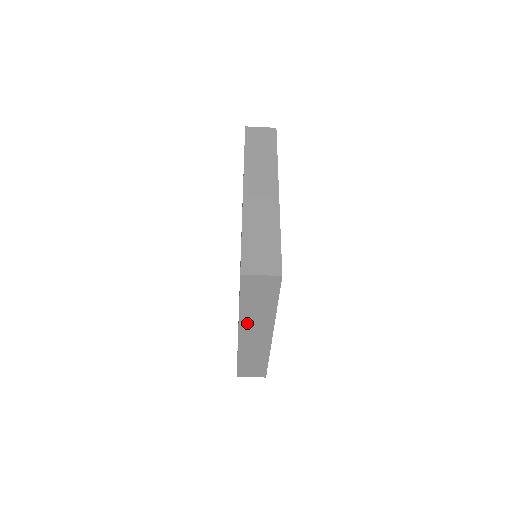
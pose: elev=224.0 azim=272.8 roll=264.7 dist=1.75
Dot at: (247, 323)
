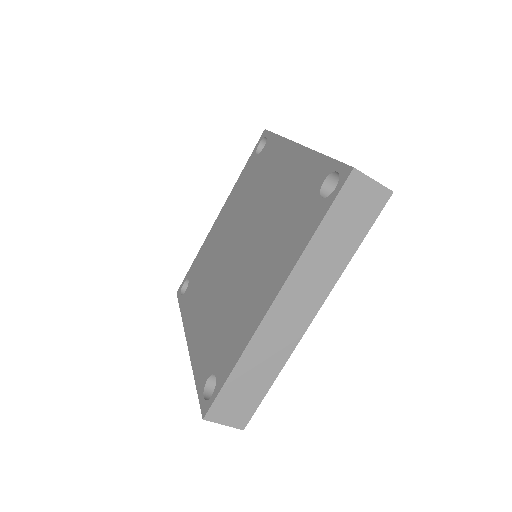
Dot at: occluded
